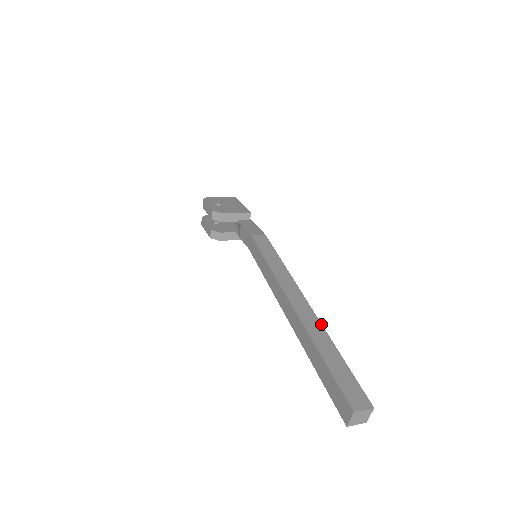
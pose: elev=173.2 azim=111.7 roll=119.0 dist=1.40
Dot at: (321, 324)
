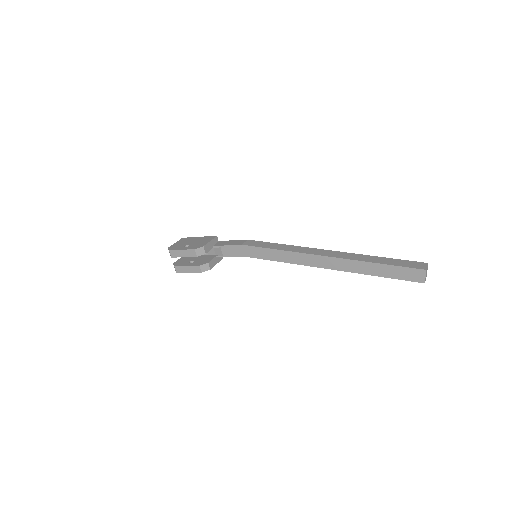
Dot at: (352, 253)
